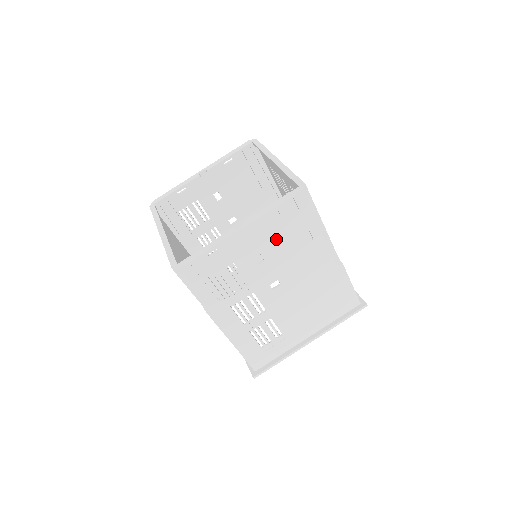
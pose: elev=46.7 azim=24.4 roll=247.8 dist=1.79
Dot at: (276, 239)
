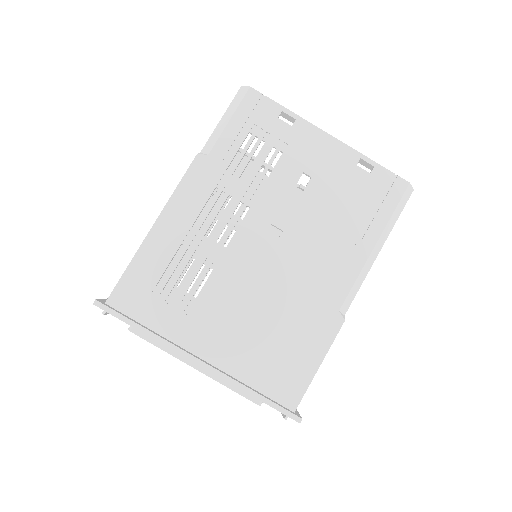
Dot at: (338, 189)
